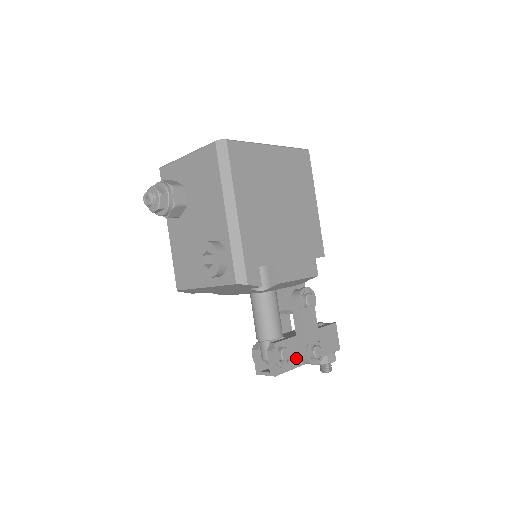
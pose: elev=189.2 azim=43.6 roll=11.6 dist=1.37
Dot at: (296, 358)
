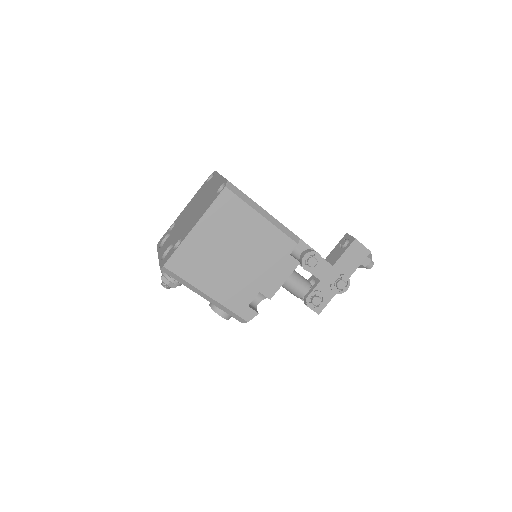
Dot at: (330, 292)
